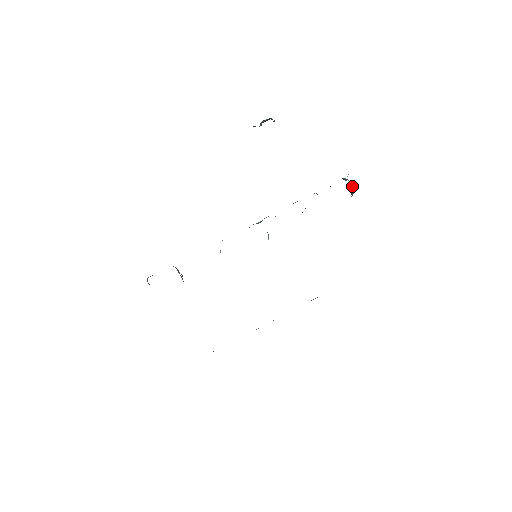
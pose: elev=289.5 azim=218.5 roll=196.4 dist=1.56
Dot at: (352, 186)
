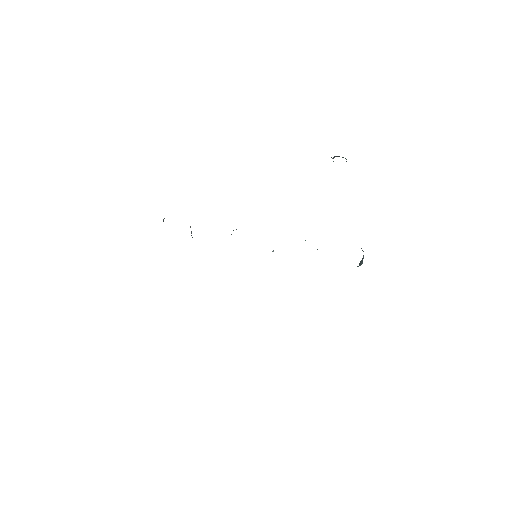
Dot at: occluded
